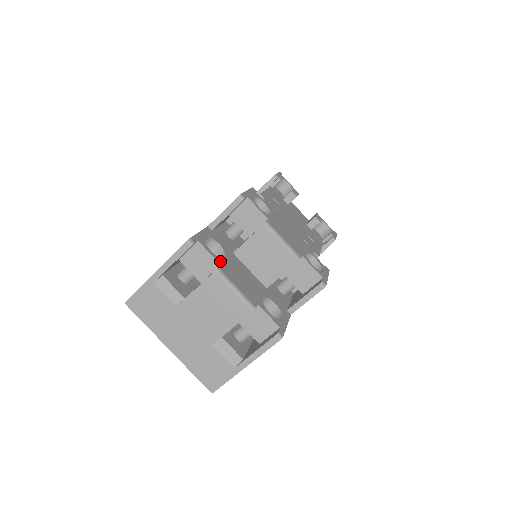
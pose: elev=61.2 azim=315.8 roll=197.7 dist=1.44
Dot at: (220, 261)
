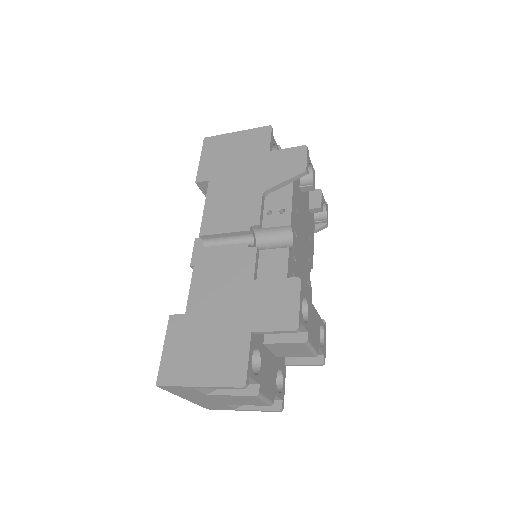
Dot at: (259, 379)
